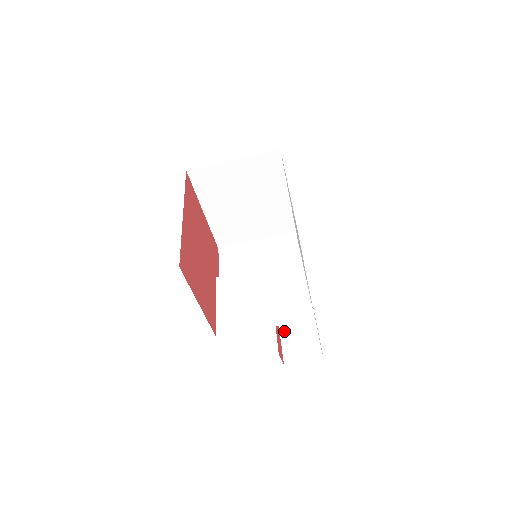
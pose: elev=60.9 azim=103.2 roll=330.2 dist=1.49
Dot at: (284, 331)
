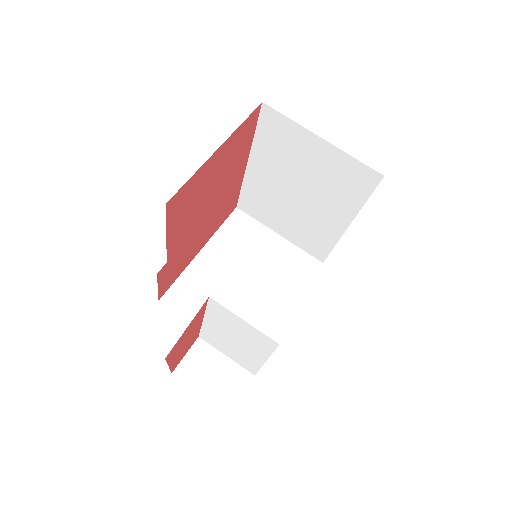
Dot at: occluded
